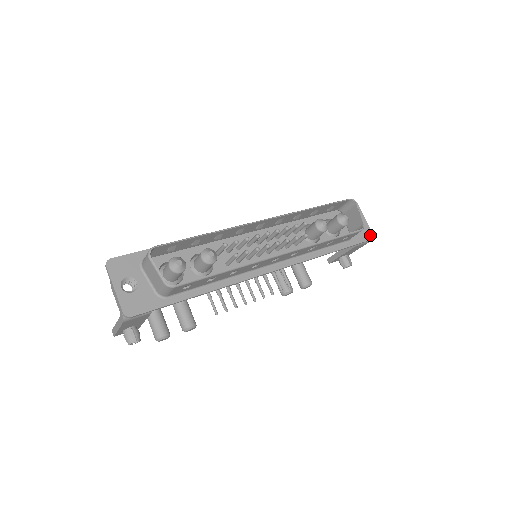
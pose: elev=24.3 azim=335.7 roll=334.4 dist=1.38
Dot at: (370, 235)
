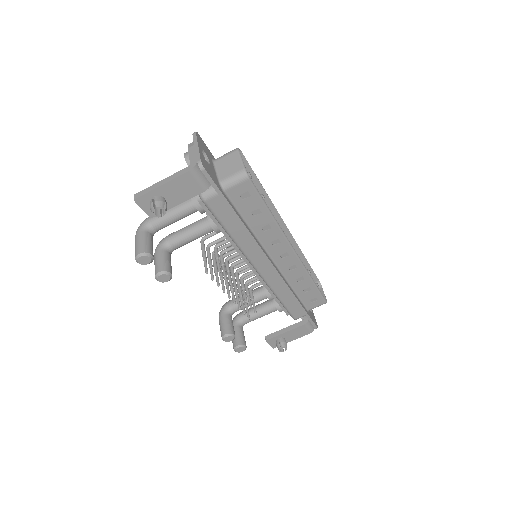
Dot at: occluded
